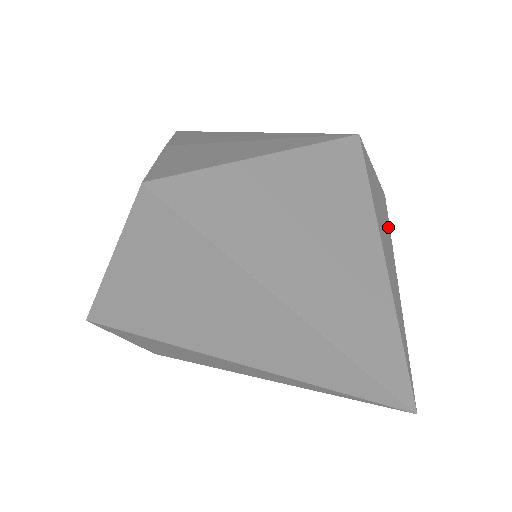
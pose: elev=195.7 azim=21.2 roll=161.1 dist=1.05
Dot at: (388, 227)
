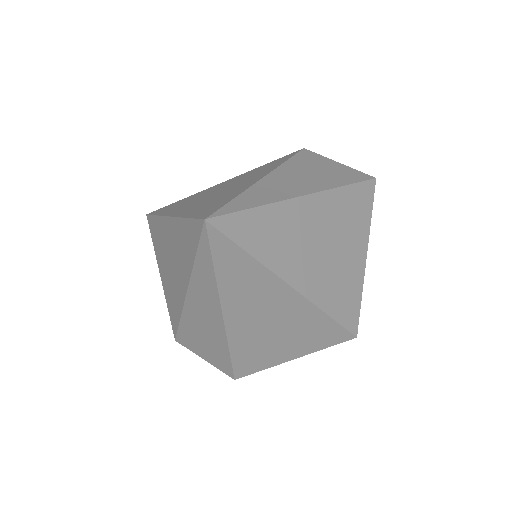
Dot at: (338, 182)
